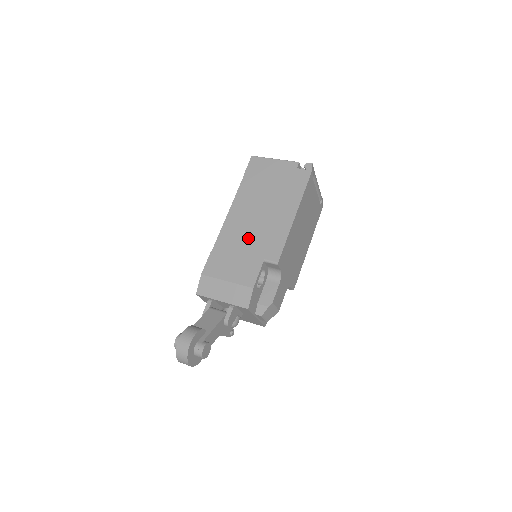
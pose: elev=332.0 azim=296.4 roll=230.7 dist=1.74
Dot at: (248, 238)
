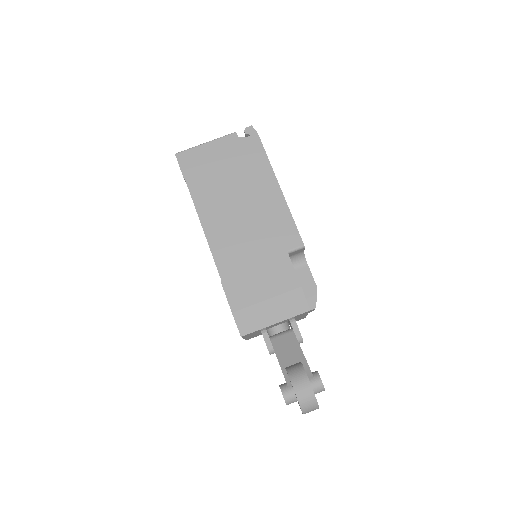
Dot at: (250, 242)
